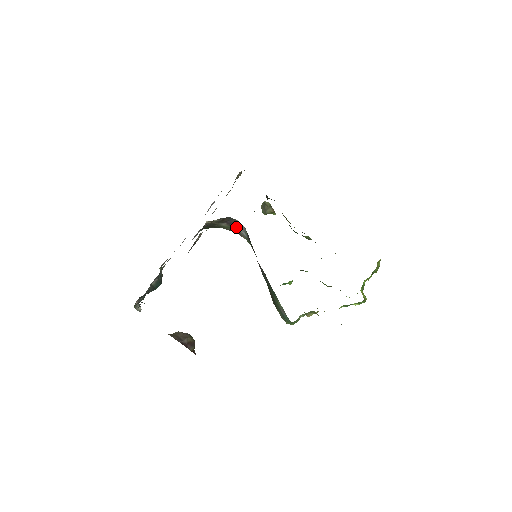
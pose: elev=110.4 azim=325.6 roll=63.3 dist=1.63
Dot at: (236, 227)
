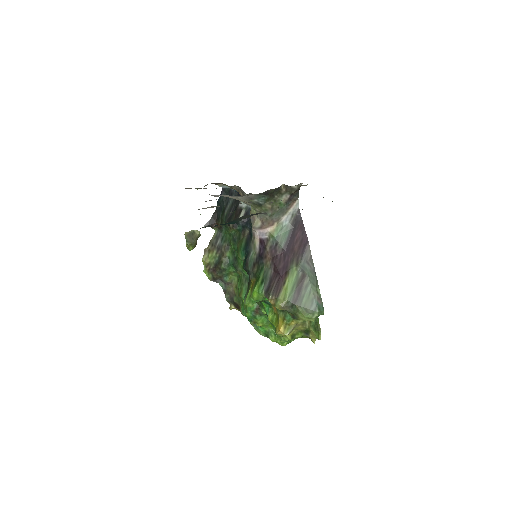
Dot at: (288, 207)
